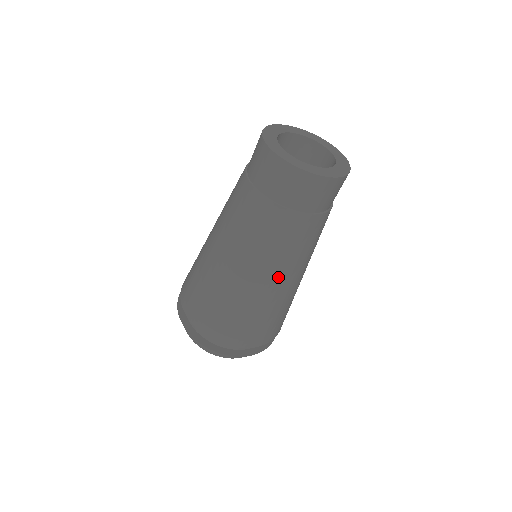
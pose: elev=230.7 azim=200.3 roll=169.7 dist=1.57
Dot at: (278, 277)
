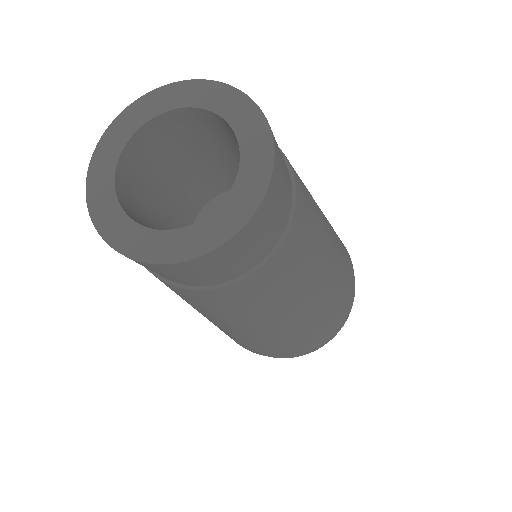
Dot at: (202, 314)
